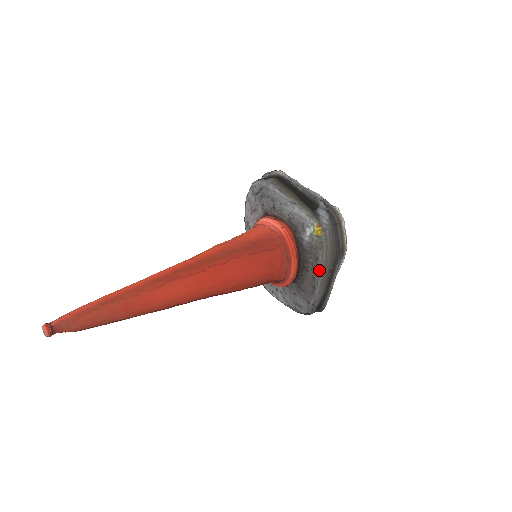
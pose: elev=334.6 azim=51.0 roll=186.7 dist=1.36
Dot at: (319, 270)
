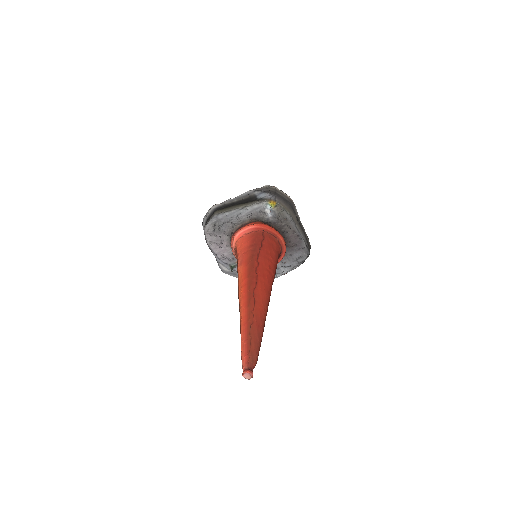
Dot at: (293, 223)
